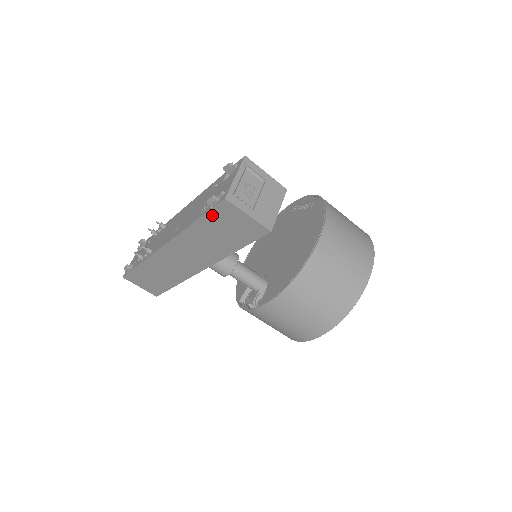
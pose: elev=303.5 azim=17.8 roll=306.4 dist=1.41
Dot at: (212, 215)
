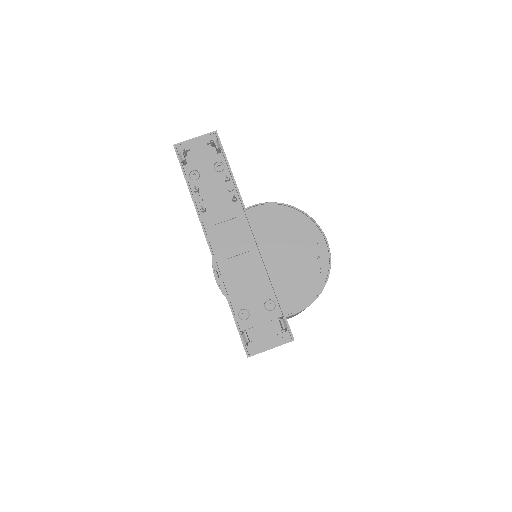
Dot at: (238, 330)
